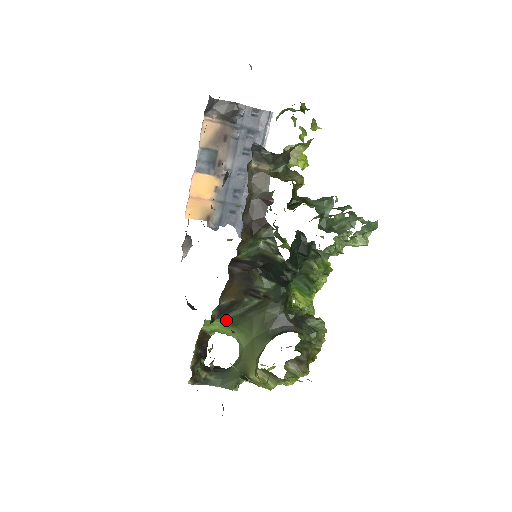
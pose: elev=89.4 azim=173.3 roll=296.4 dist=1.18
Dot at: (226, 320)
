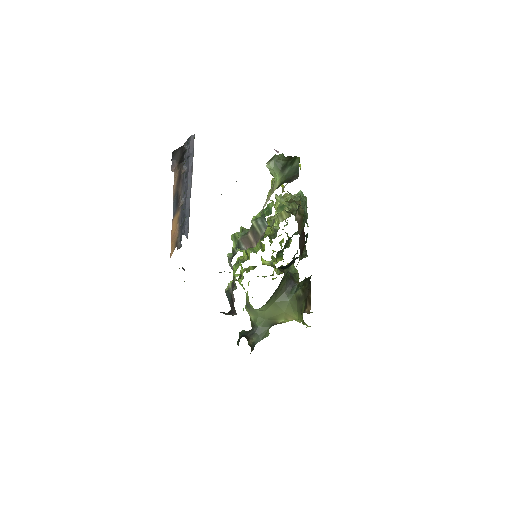
Dot at: occluded
